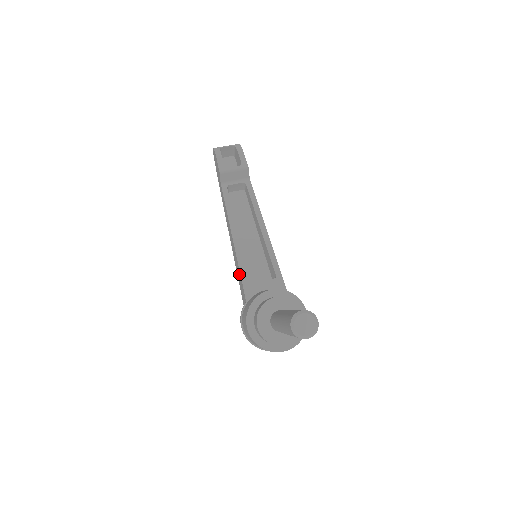
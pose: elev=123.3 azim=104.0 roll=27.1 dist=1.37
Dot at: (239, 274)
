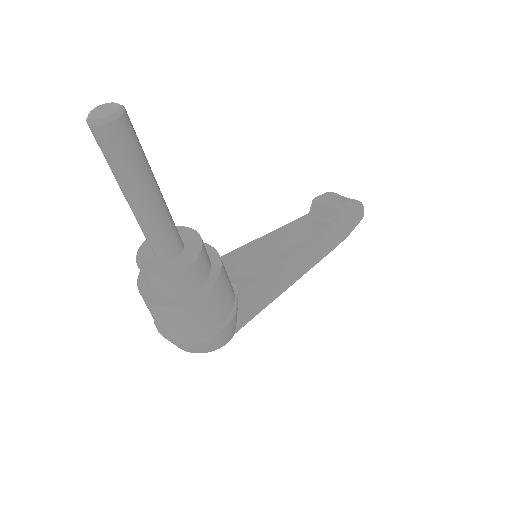
Dot at: occluded
